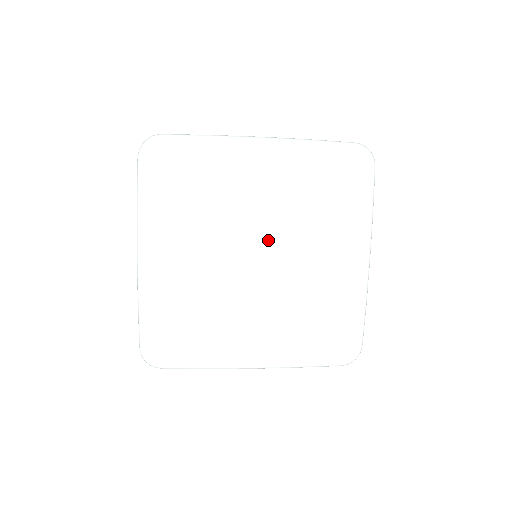
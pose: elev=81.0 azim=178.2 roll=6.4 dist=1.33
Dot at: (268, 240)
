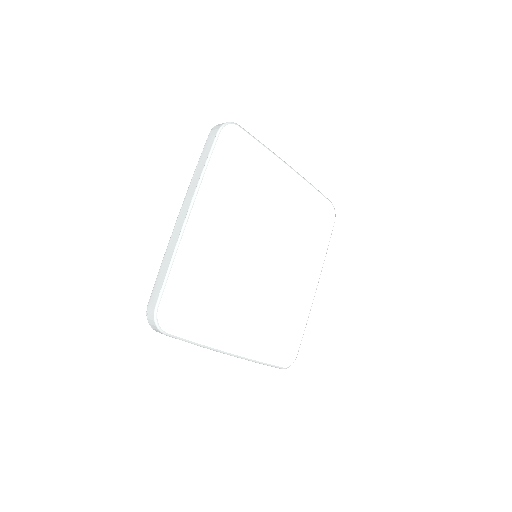
Dot at: (273, 245)
